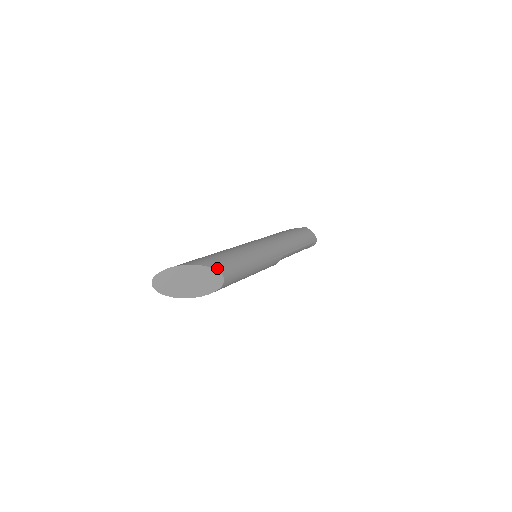
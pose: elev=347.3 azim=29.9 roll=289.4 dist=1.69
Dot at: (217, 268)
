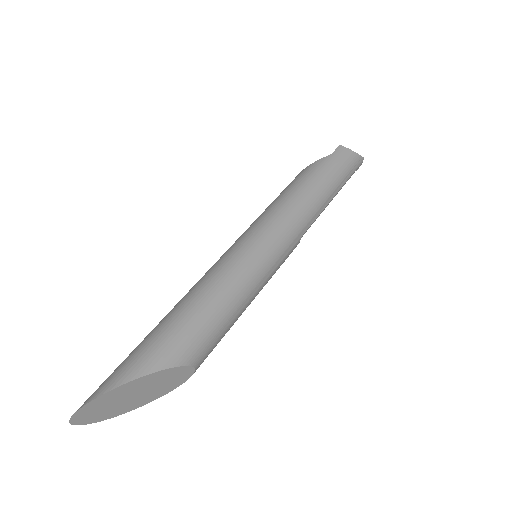
Dot at: (174, 362)
